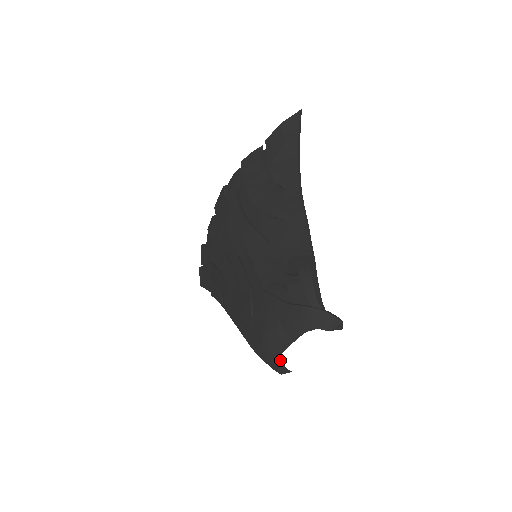
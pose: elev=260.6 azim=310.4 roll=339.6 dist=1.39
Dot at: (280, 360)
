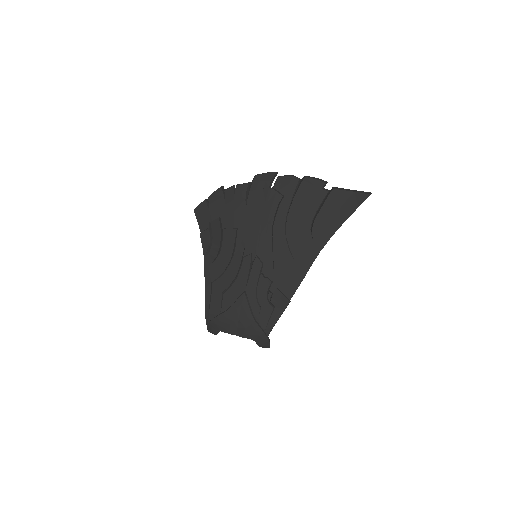
Dot at: (218, 332)
